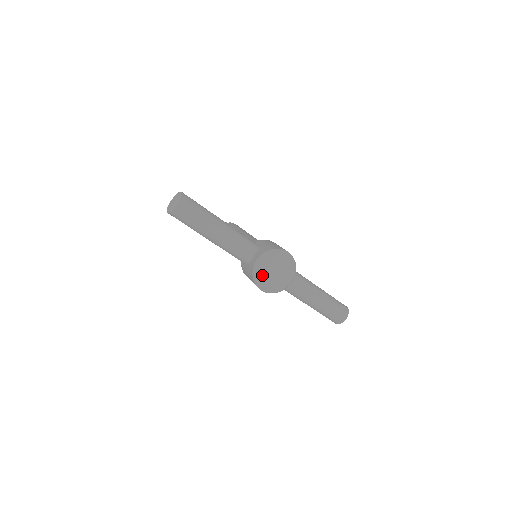
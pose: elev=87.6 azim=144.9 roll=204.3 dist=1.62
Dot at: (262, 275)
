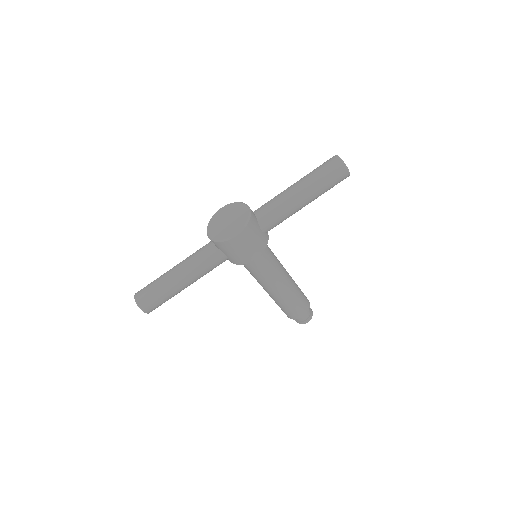
Dot at: (222, 233)
